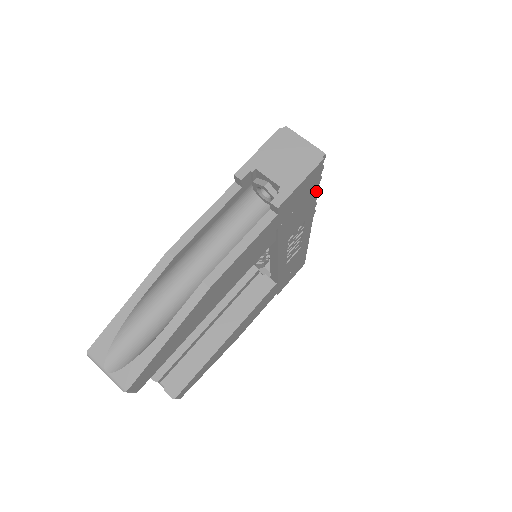
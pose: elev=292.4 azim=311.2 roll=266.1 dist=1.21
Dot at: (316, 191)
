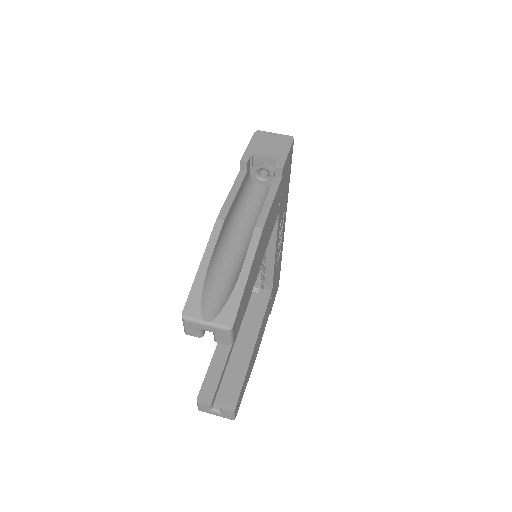
Dot at: (289, 177)
